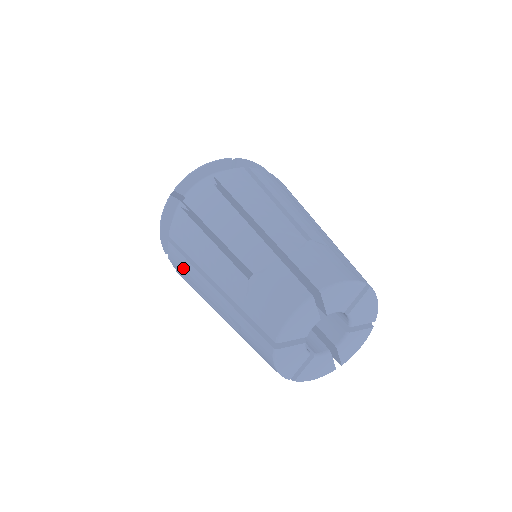
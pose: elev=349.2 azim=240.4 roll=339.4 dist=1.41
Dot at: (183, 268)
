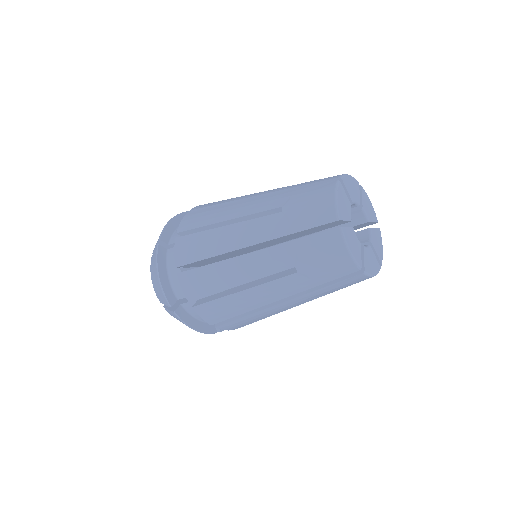
Dot at: (206, 280)
